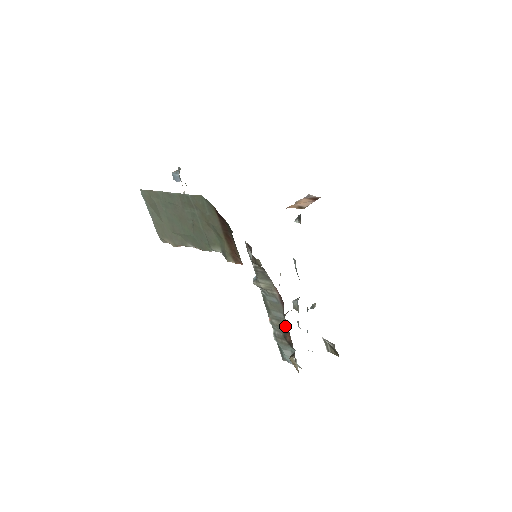
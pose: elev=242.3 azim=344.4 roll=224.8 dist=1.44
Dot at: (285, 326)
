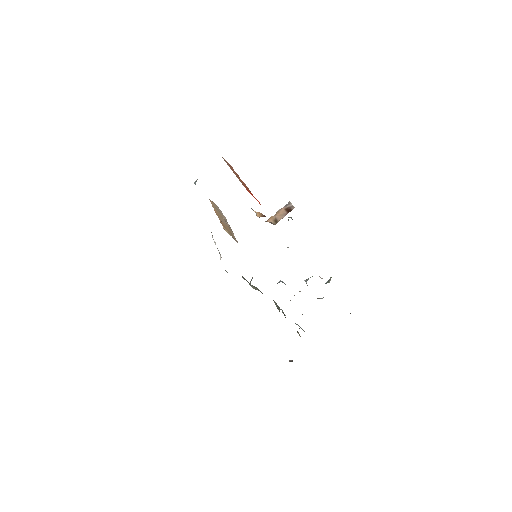
Dot at: occluded
